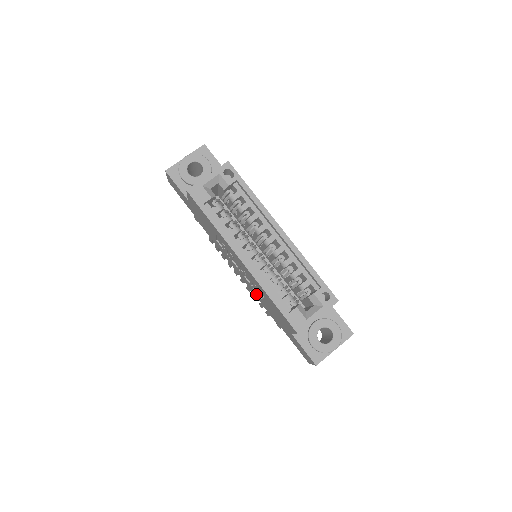
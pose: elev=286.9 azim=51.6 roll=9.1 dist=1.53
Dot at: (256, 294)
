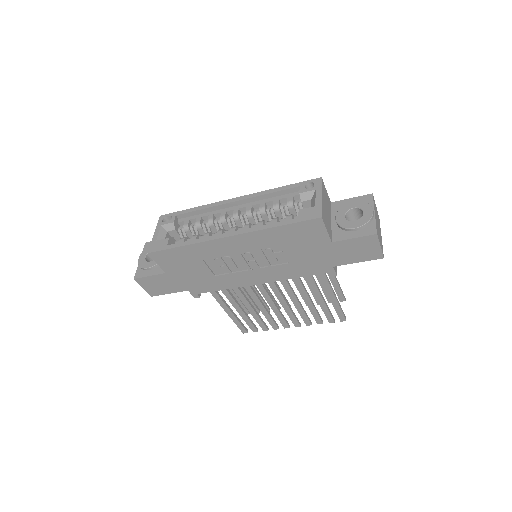
Dot at: (285, 271)
